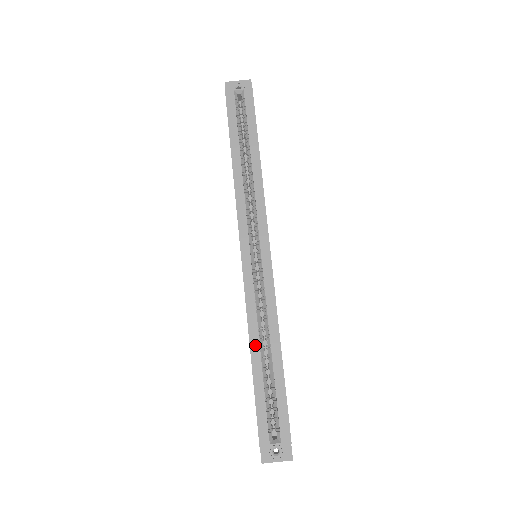
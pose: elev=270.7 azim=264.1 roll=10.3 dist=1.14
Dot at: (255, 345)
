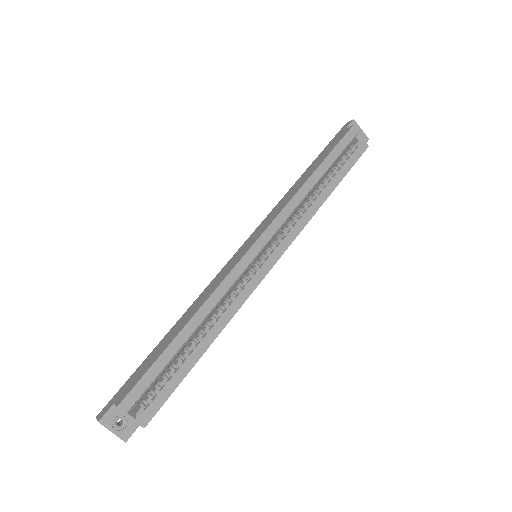
Dot at: (196, 322)
